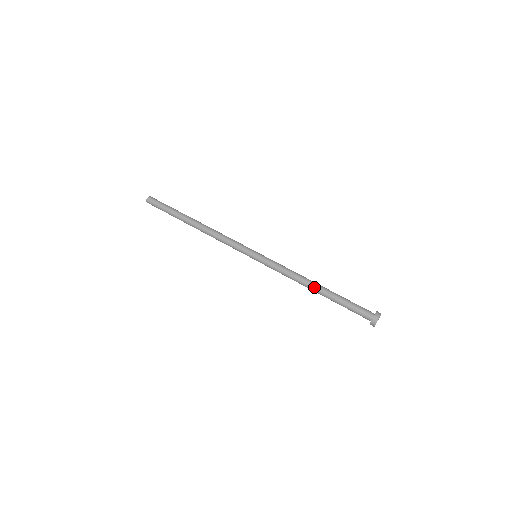
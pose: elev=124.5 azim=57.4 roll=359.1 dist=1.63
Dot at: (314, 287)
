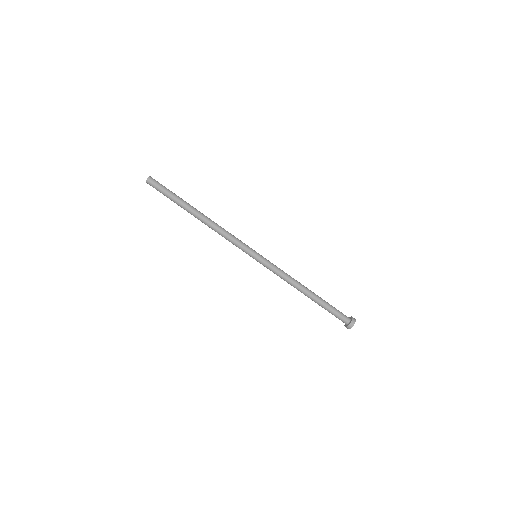
Dot at: occluded
